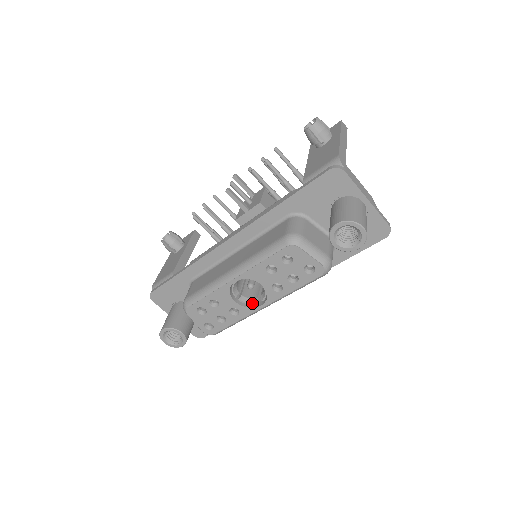
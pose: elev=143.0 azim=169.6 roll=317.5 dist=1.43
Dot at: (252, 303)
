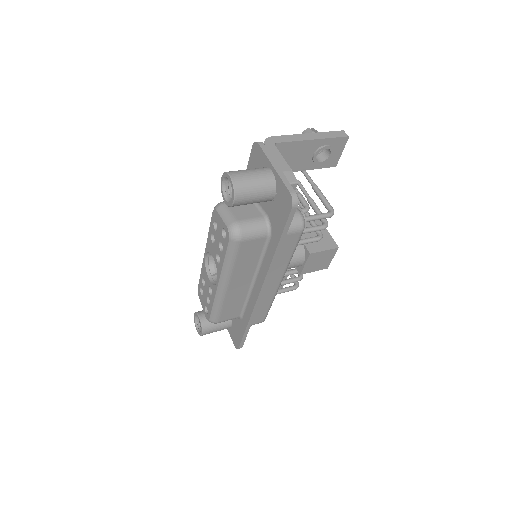
Dot at: occluded
